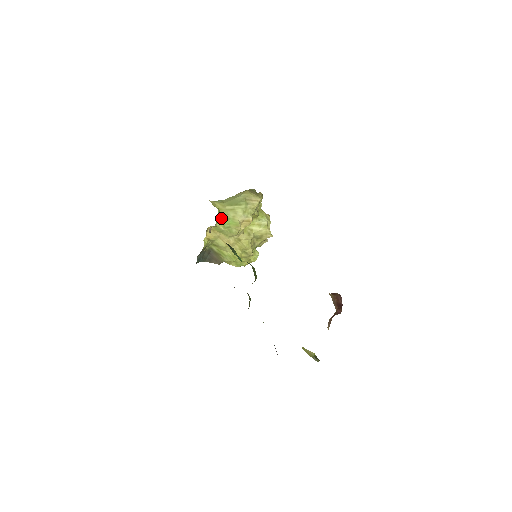
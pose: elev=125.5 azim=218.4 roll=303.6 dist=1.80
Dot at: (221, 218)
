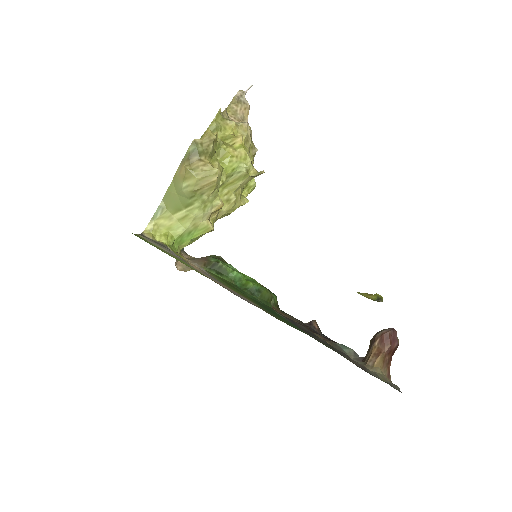
Dot at: (179, 241)
